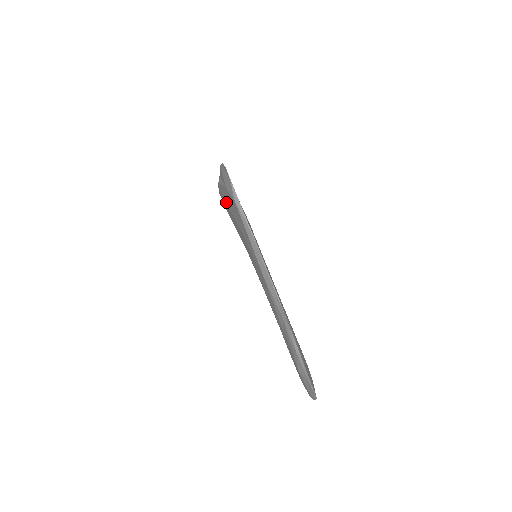
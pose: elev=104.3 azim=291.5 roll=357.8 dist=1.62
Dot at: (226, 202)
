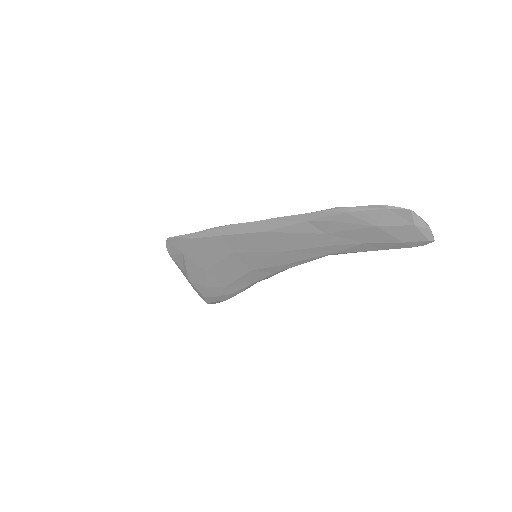
Dot at: (203, 274)
